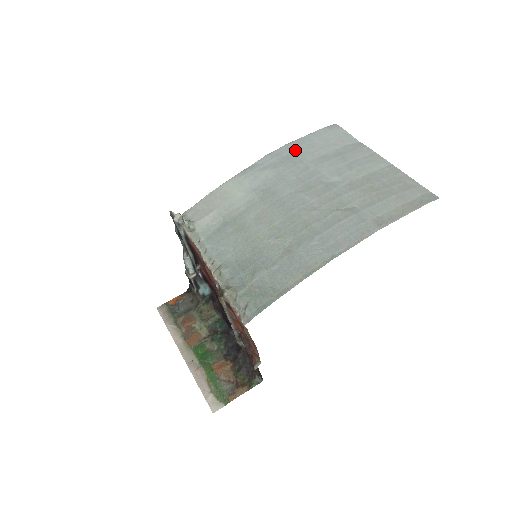
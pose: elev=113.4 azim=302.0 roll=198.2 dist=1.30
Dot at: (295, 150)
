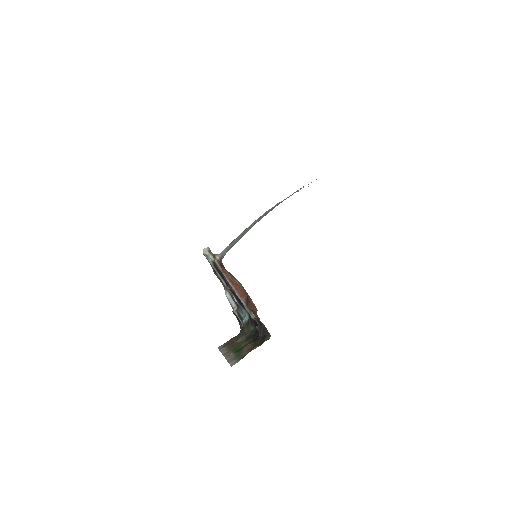
Dot at: occluded
